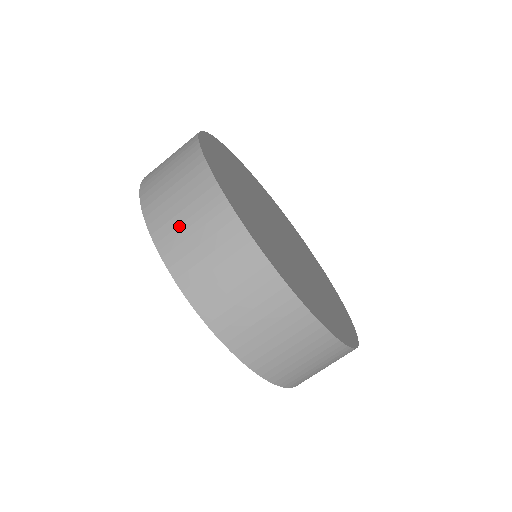
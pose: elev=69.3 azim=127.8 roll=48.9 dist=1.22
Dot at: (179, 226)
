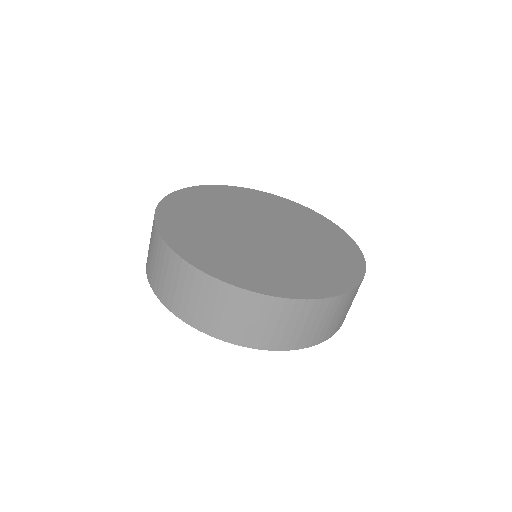
Dot at: occluded
